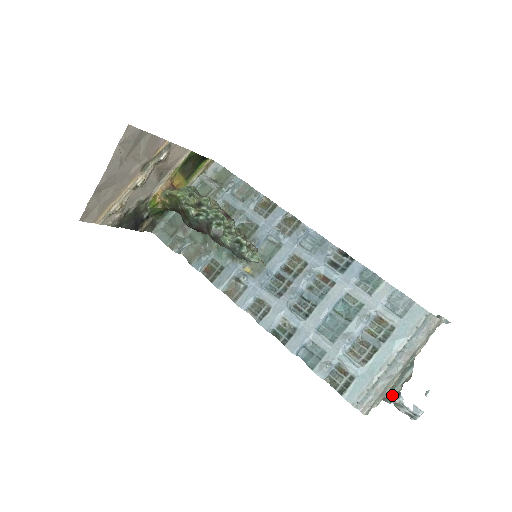
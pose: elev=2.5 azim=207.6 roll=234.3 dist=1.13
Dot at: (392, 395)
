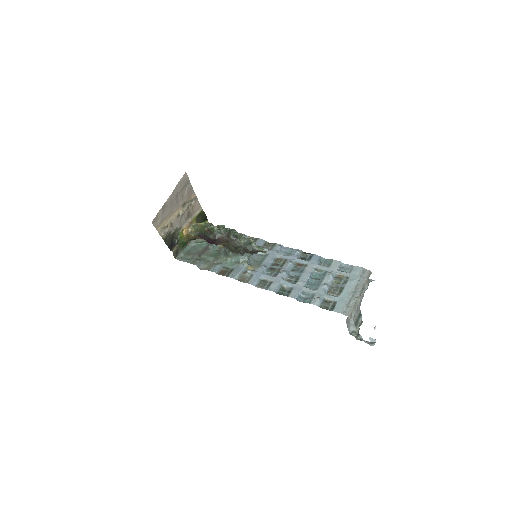
Dot at: (356, 331)
